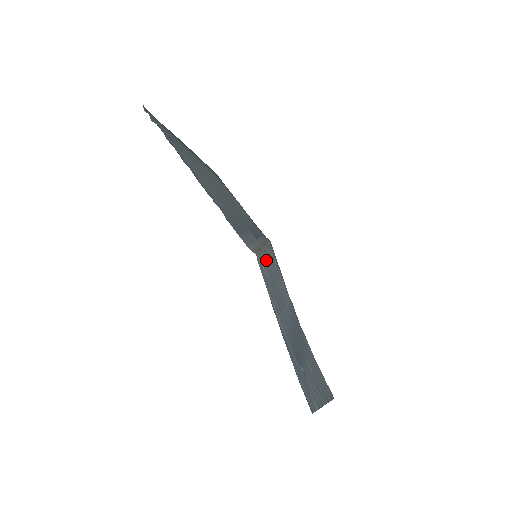
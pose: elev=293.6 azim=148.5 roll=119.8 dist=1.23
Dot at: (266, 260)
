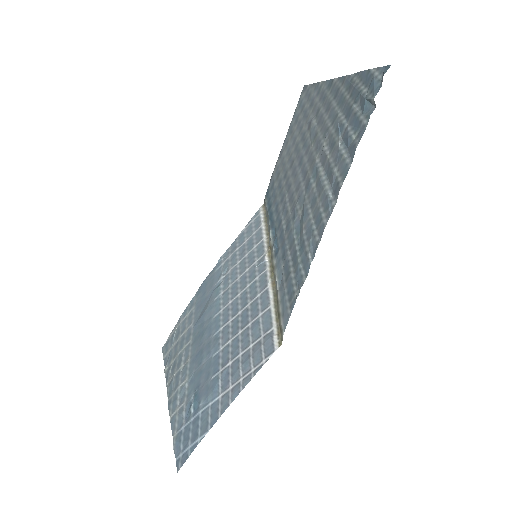
Dot at: (264, 288)
